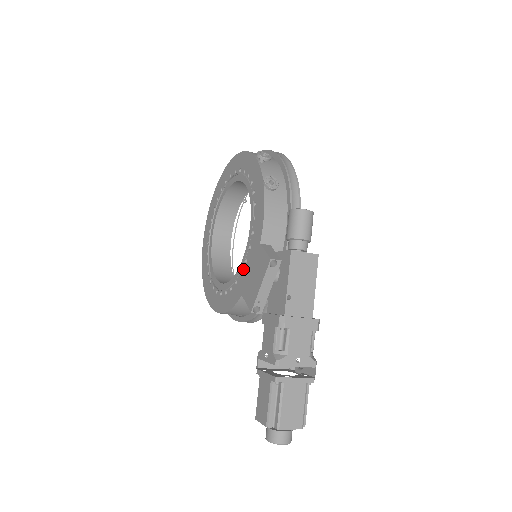
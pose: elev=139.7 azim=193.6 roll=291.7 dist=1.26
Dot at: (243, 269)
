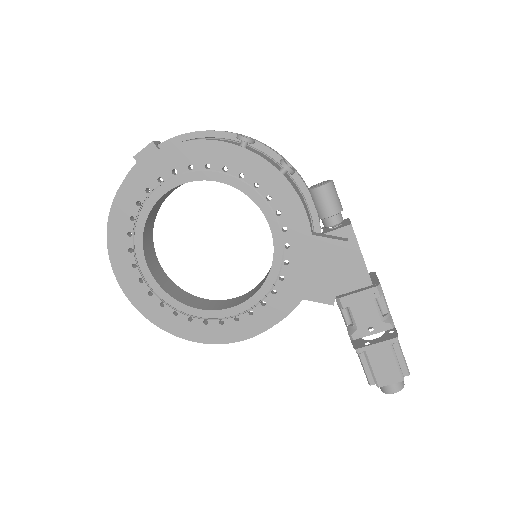
Dot at: (285, 273)
